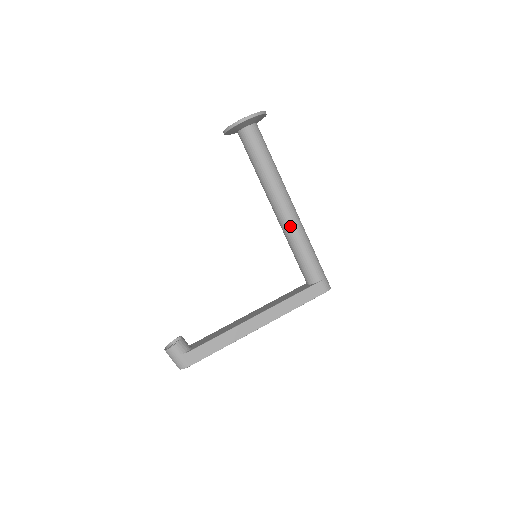
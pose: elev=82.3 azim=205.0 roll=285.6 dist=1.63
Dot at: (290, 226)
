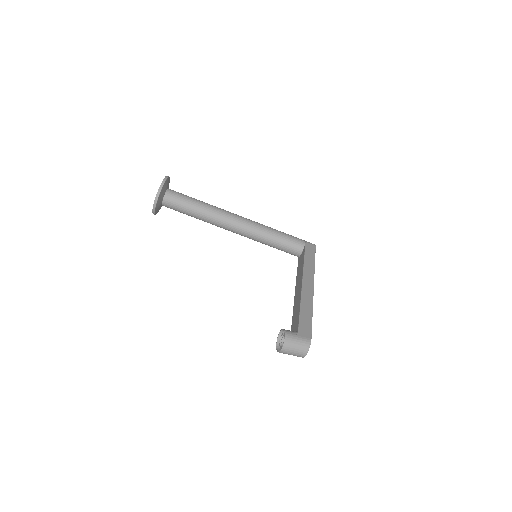
Dot at: (253, 225)
